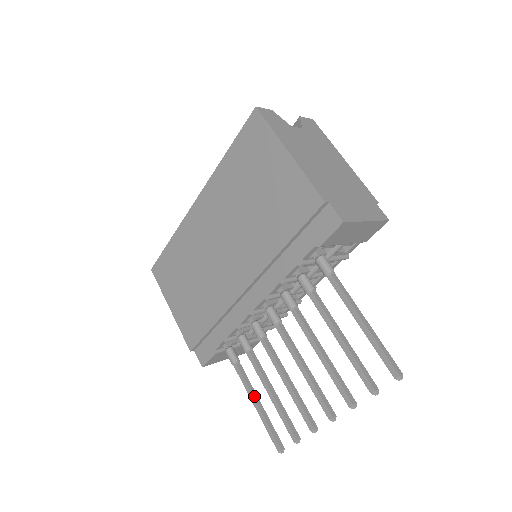
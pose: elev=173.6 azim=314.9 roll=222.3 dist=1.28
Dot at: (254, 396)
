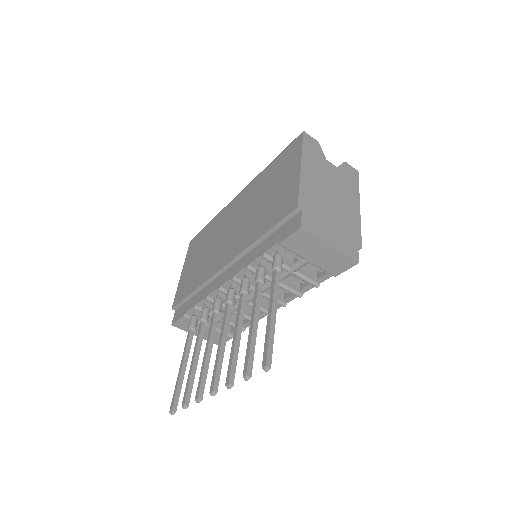
Dot at: (185, 360)
